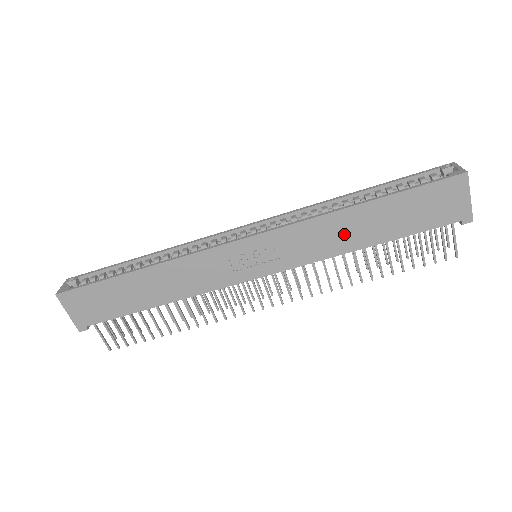
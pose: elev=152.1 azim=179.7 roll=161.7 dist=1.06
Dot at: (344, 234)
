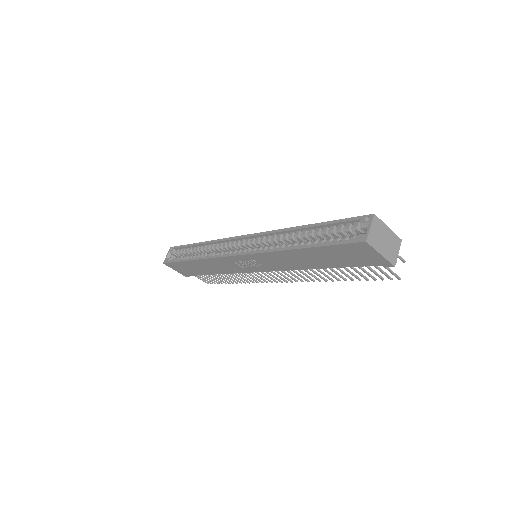
Dot at: (297, 261)
